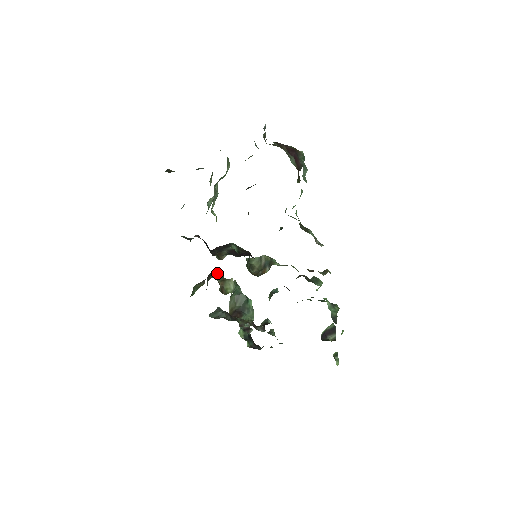
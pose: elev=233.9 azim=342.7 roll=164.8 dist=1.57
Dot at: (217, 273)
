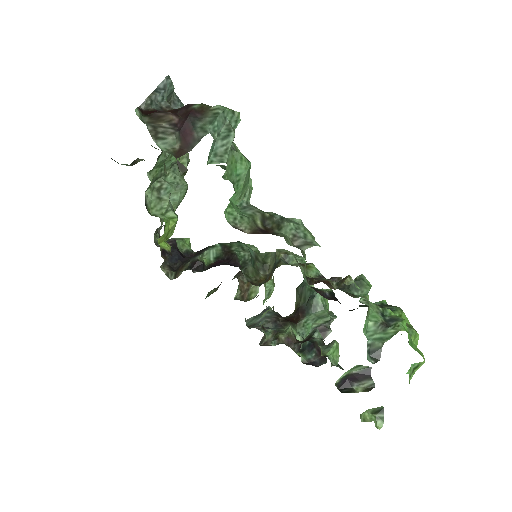
Dot at: occluded
